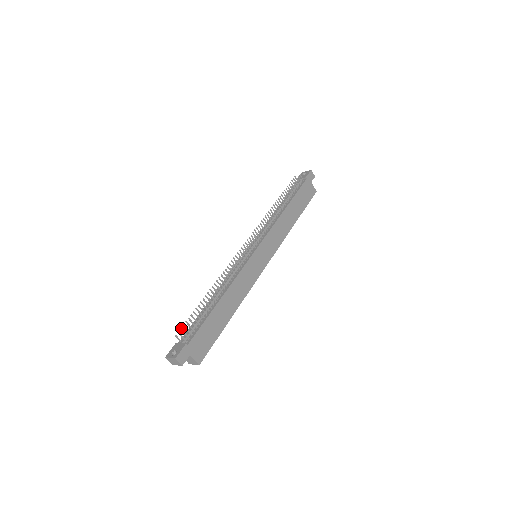
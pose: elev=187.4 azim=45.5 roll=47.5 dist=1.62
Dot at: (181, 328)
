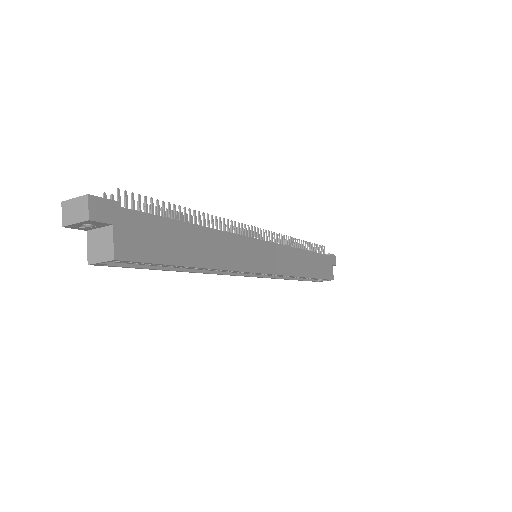
Dot at: occluded
